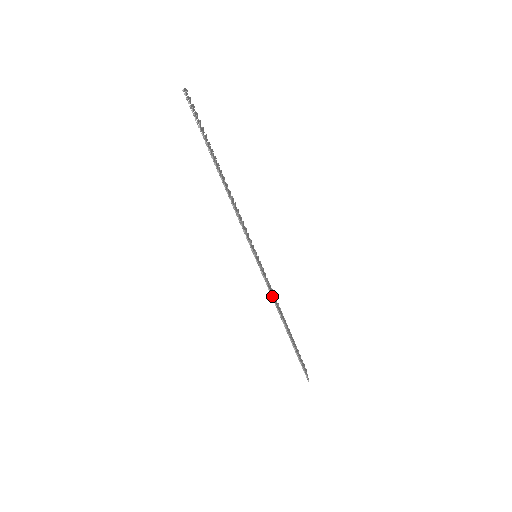
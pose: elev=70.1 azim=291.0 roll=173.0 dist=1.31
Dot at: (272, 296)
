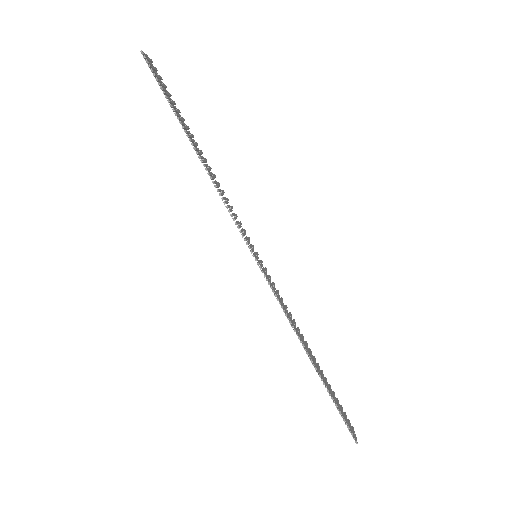
Dot at: (283, 309)
